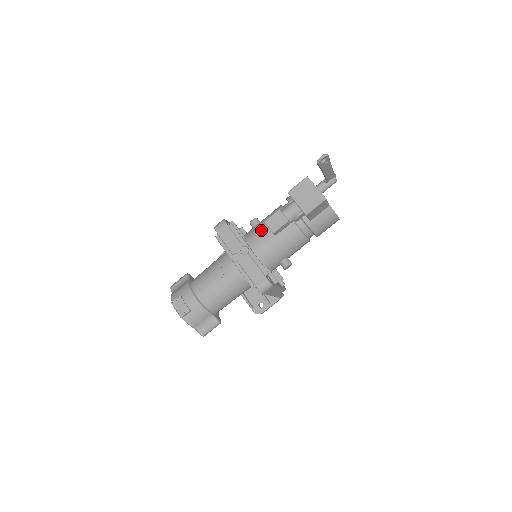
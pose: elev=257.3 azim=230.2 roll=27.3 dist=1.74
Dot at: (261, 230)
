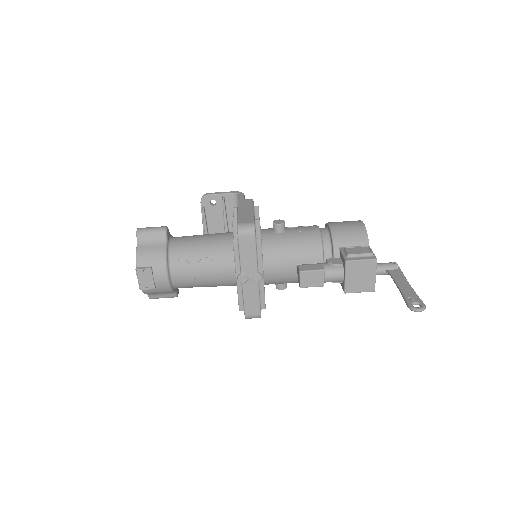
Dot at: (285, 257)
